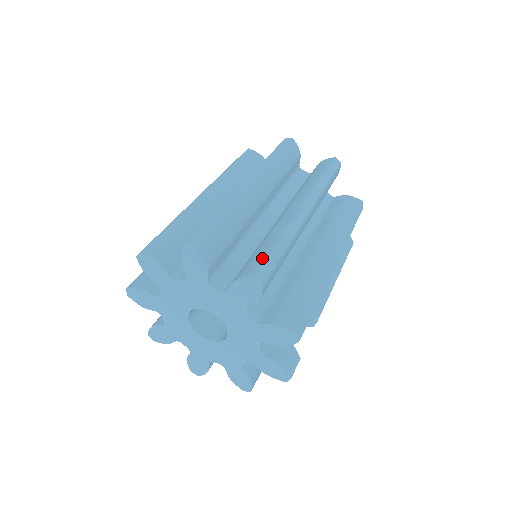
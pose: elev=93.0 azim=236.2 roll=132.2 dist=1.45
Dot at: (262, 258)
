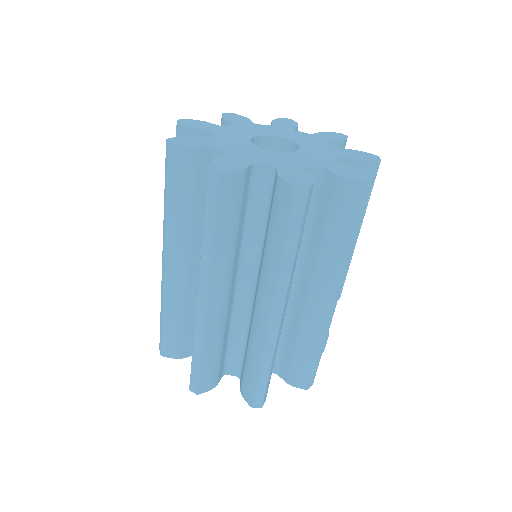
Dot at: (252, 386)
